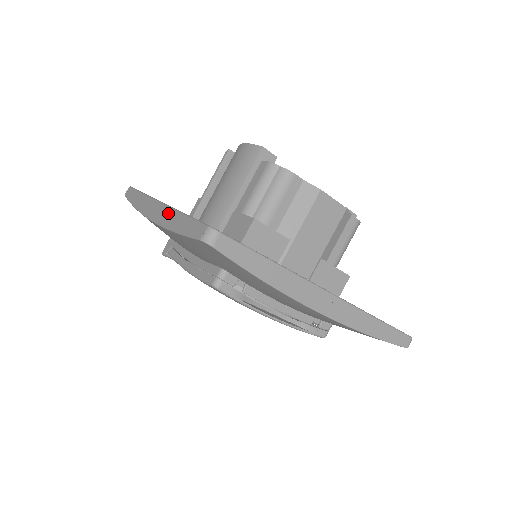
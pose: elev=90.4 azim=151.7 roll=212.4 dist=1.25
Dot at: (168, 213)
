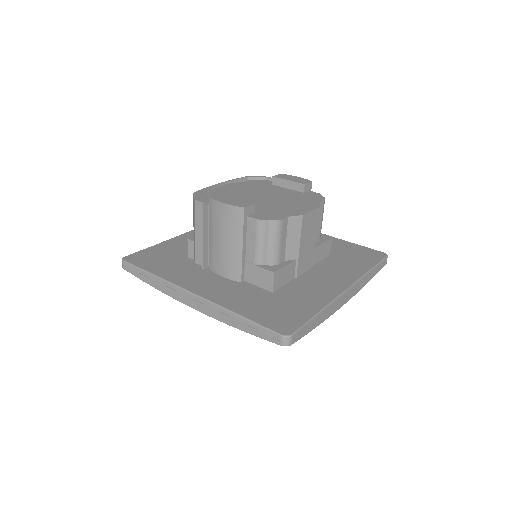
Dot at: (218, 310)
